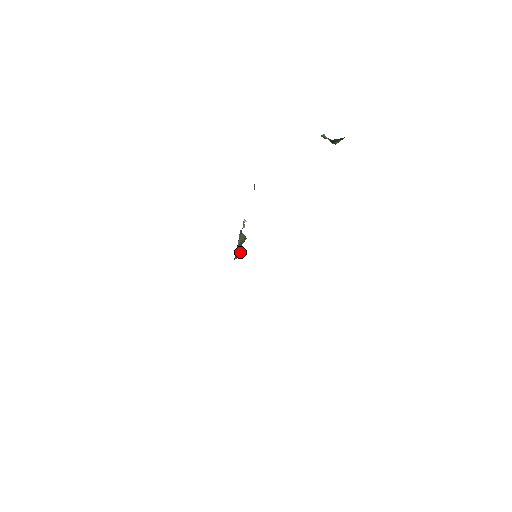
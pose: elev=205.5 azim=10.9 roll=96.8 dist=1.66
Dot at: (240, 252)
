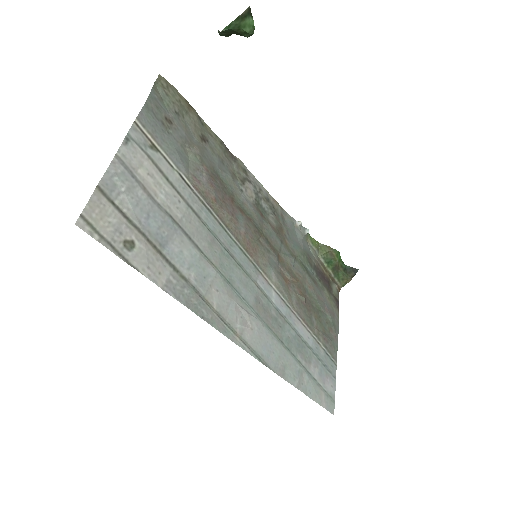
Dot at: (346, 275)
